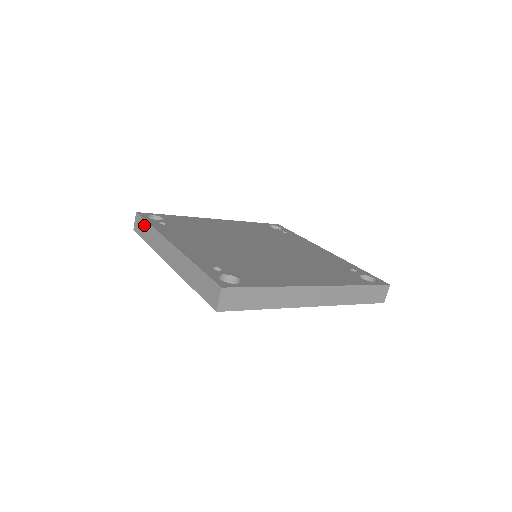
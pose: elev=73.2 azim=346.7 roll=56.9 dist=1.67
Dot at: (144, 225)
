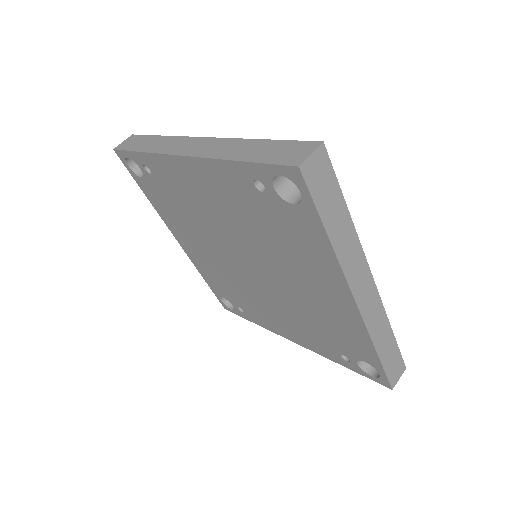
Dot at: (145, 139)
